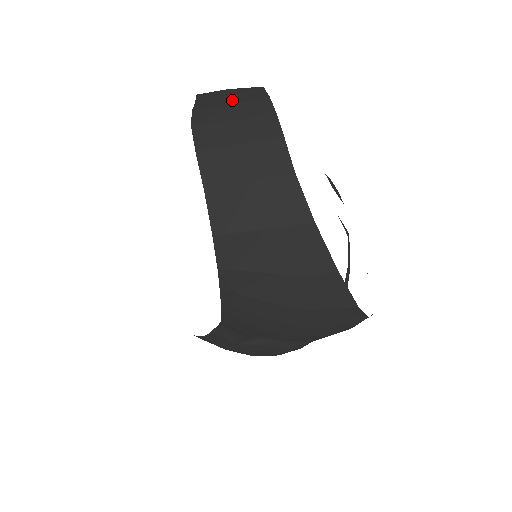
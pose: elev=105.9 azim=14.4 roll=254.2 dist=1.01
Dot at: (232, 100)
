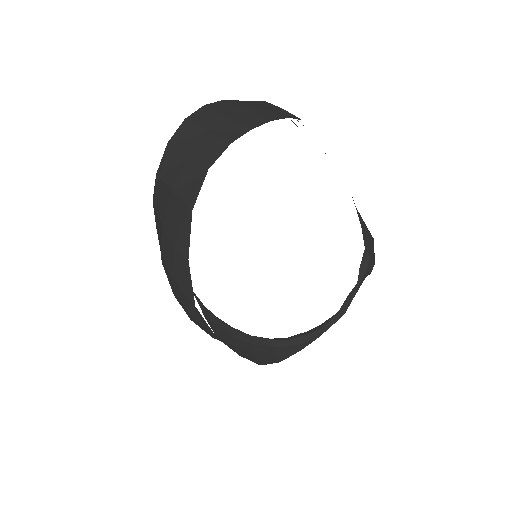
Dot at: (254, 109)
